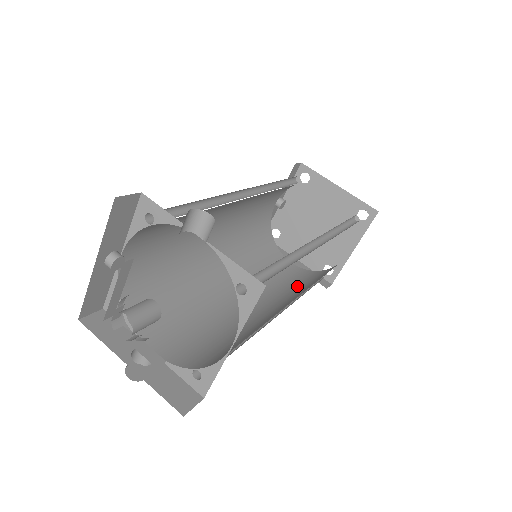
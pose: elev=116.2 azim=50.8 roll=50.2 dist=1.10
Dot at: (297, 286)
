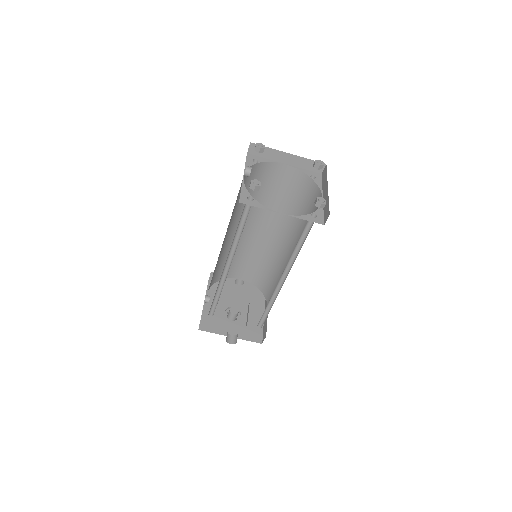
Dot at: (293, 208)
